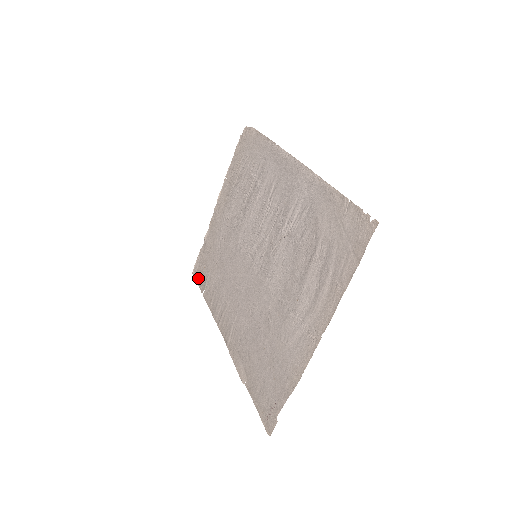
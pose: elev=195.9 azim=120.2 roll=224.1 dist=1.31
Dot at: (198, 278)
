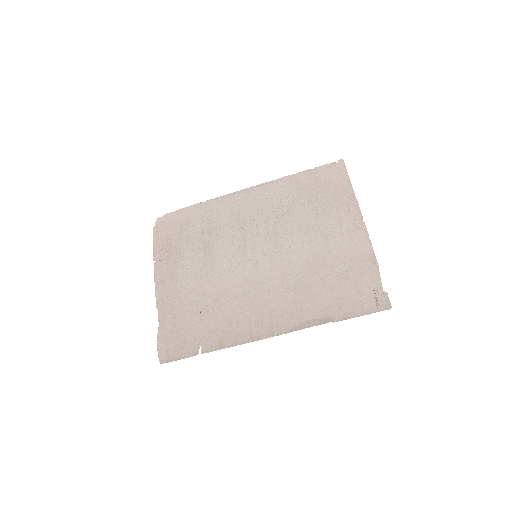
Dot at: (176, 355)
